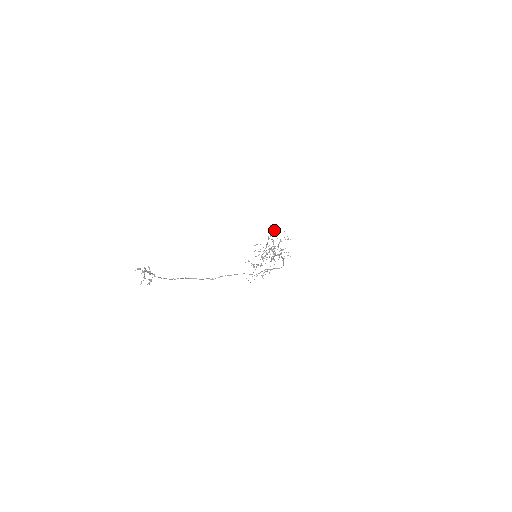
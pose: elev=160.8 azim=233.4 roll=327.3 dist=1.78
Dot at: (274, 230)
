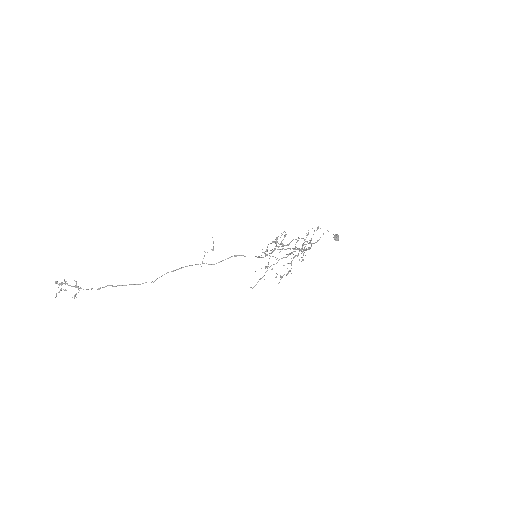
Dot at: (334, 236)
